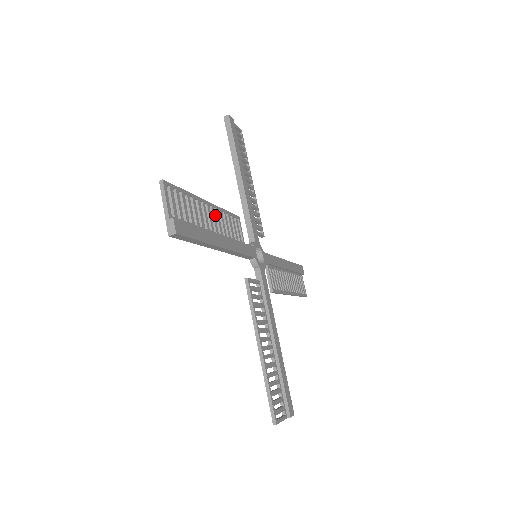
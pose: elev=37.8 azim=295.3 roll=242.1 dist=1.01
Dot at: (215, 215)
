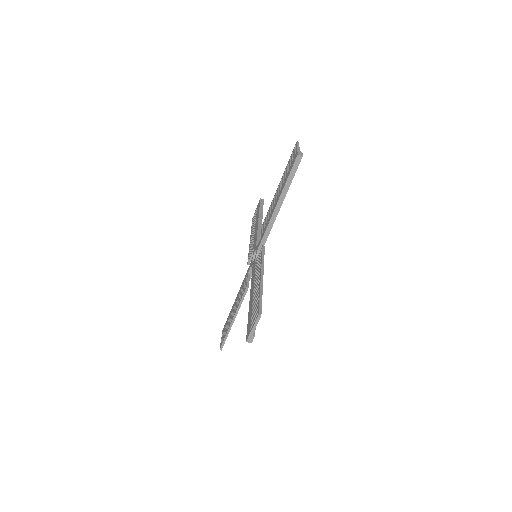
Dot at: occluded
